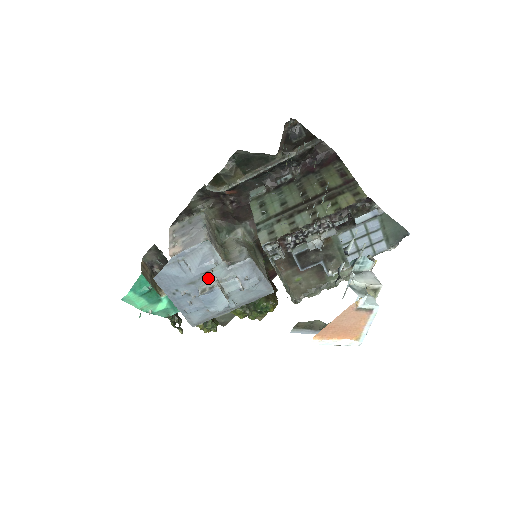
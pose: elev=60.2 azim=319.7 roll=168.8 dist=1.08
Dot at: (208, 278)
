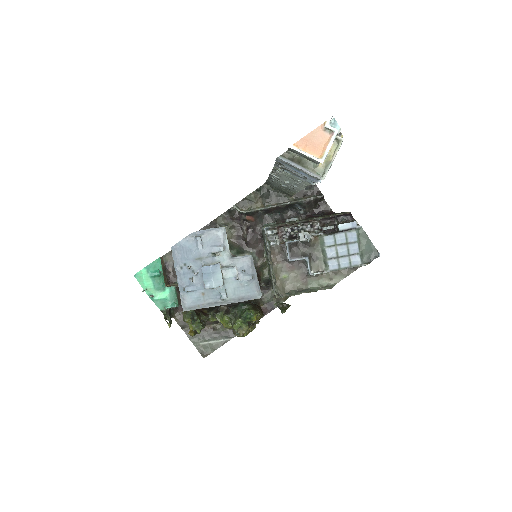
Dot at: (213, 260)
